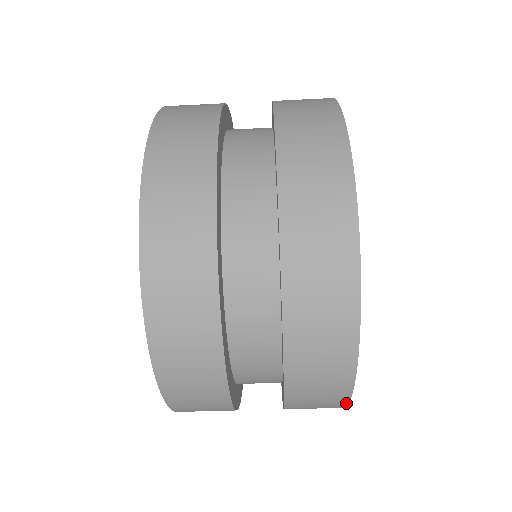
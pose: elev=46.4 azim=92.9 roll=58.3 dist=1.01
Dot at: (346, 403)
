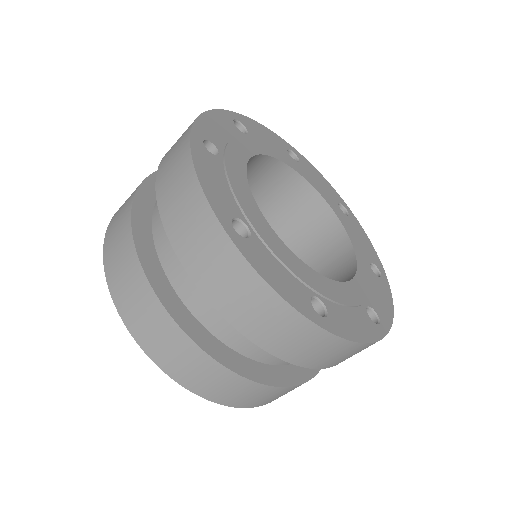
Dot at: (364, 344)
